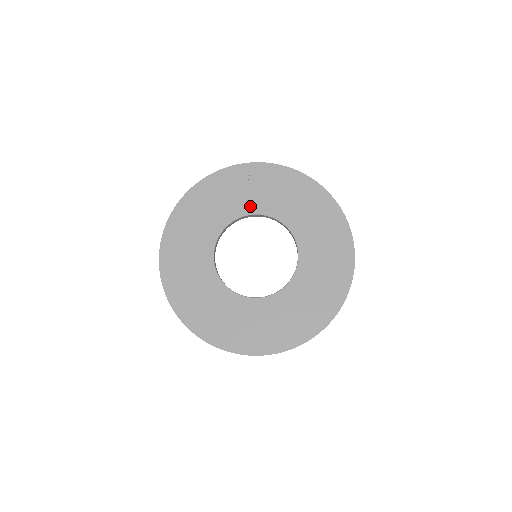
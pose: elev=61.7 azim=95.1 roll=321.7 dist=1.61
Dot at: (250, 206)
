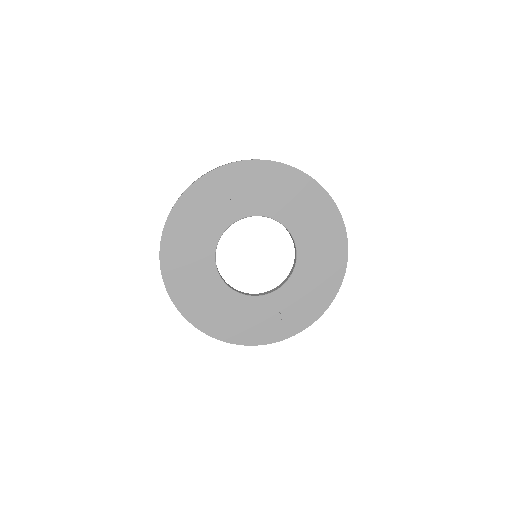
Dot at: (235, 212)
